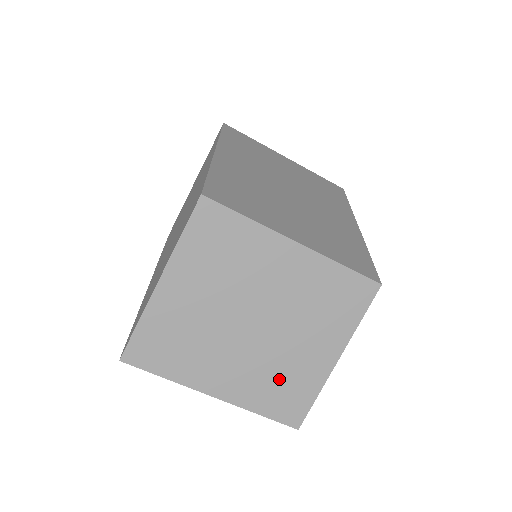
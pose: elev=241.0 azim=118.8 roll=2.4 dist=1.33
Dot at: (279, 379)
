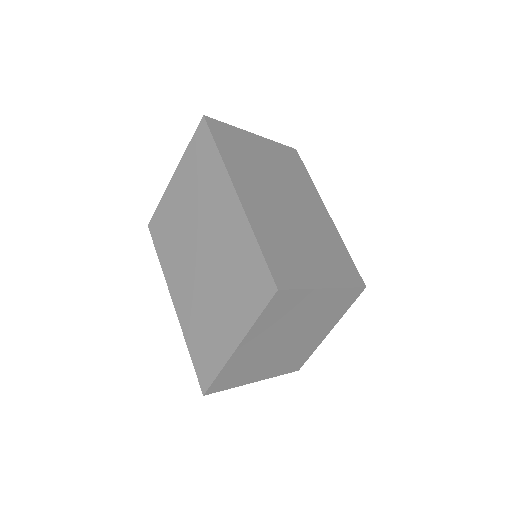
Dot at: (296, 355)
